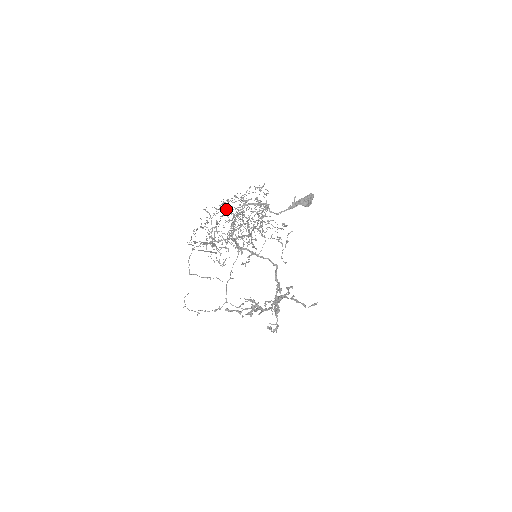
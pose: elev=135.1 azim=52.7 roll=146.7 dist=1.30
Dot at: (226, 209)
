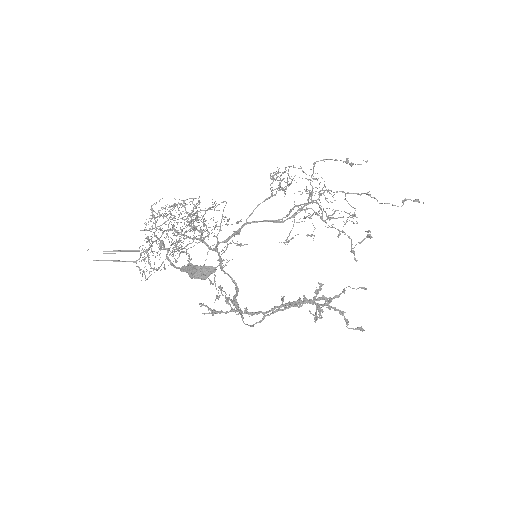
Dot at: occluded
